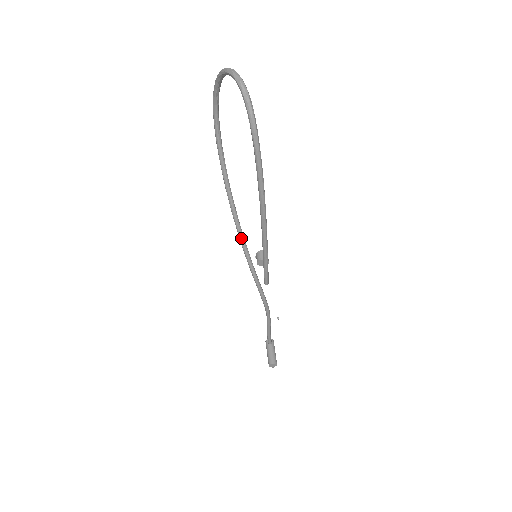
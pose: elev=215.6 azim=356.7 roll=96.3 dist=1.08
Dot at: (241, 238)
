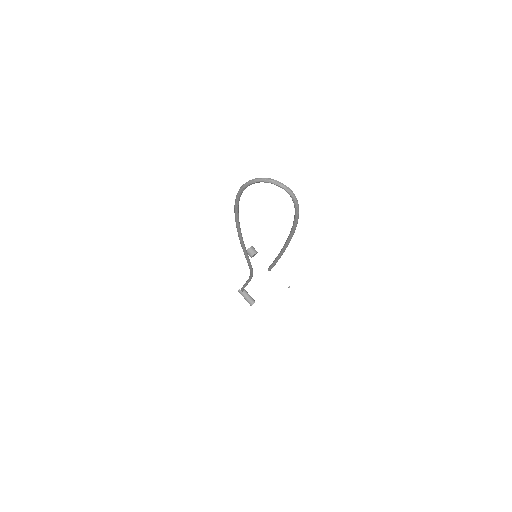
Dot at: (245, 251)
